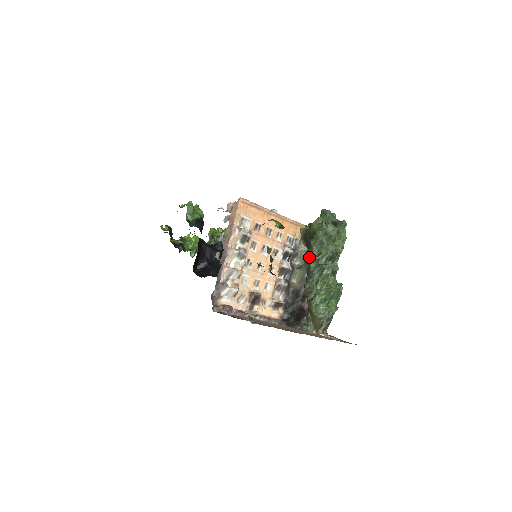
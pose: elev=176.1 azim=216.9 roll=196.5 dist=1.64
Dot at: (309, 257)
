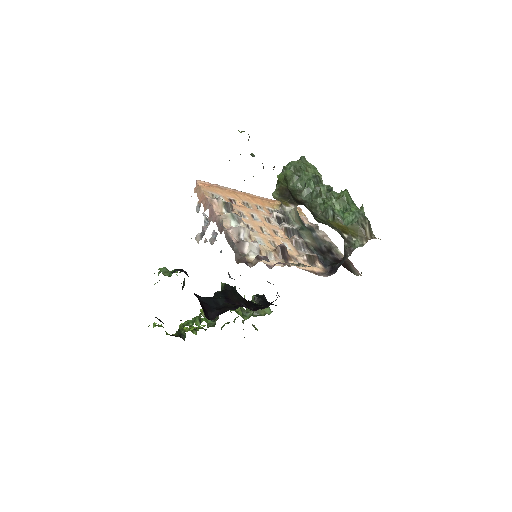
Dot at: (299, 195)
